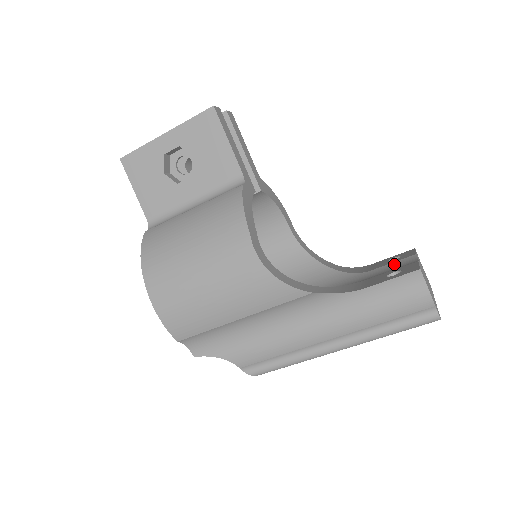
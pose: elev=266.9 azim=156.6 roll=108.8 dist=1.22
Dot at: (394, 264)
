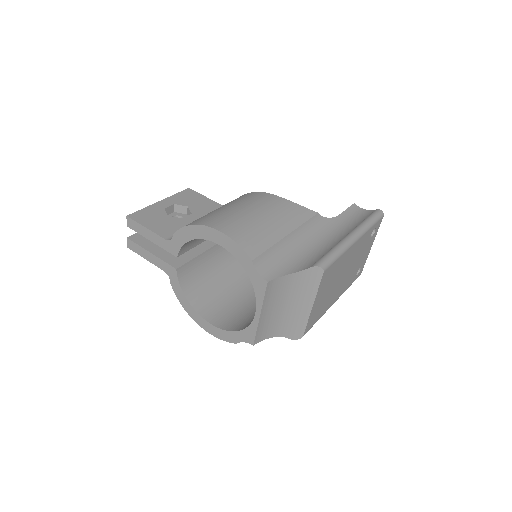
Dot at: occluded
